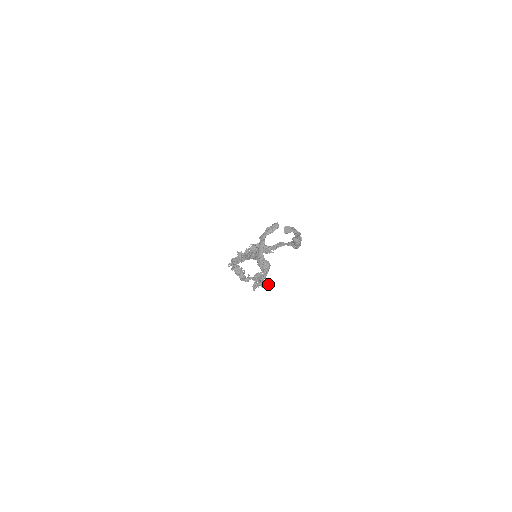
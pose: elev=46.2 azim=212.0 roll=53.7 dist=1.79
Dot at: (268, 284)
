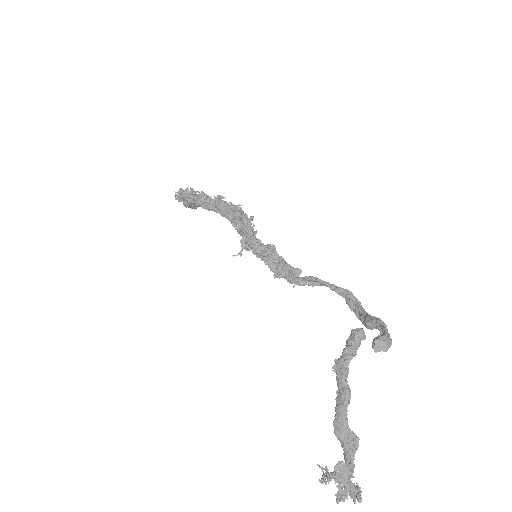
Dot at: (360, 487)
